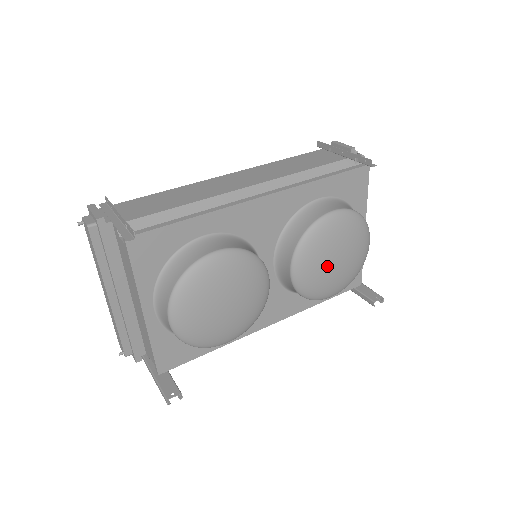
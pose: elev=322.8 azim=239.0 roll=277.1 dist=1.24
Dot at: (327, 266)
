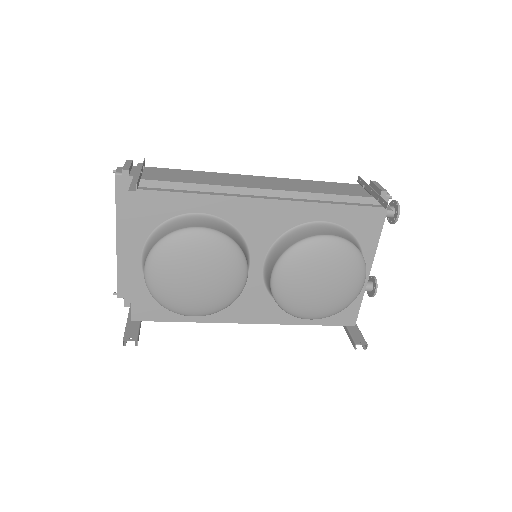
Dot at: (308, 285)
